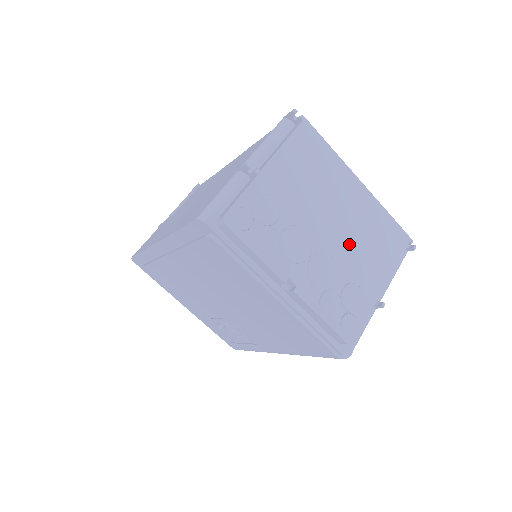
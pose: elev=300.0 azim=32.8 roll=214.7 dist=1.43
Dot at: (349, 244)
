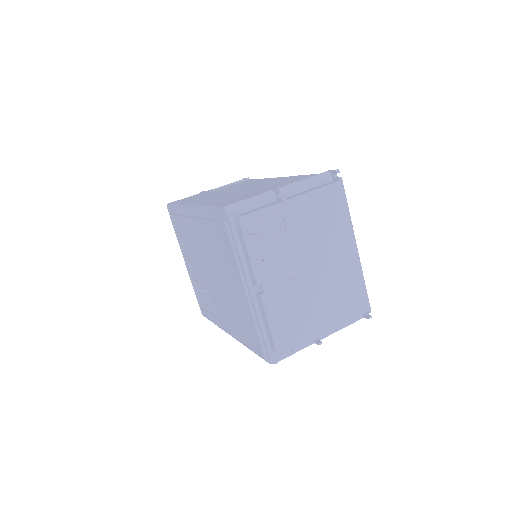
Dot at: (321, 286)
